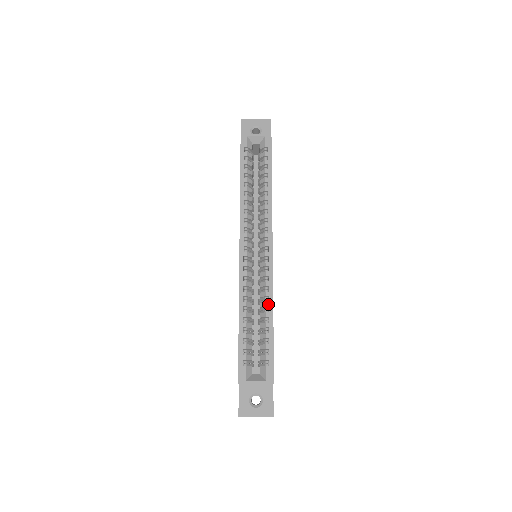
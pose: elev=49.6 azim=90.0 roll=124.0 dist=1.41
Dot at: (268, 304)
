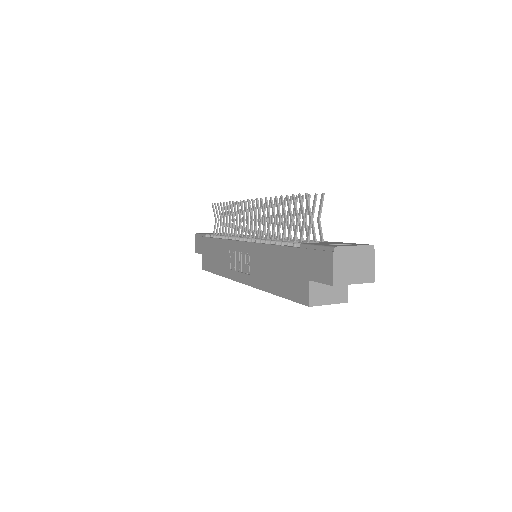
Dot at: occluded
